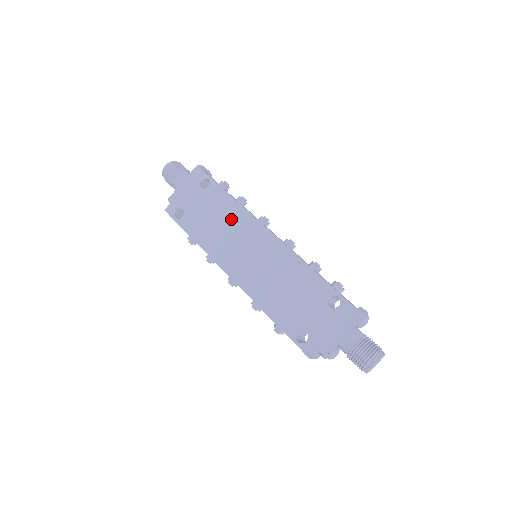
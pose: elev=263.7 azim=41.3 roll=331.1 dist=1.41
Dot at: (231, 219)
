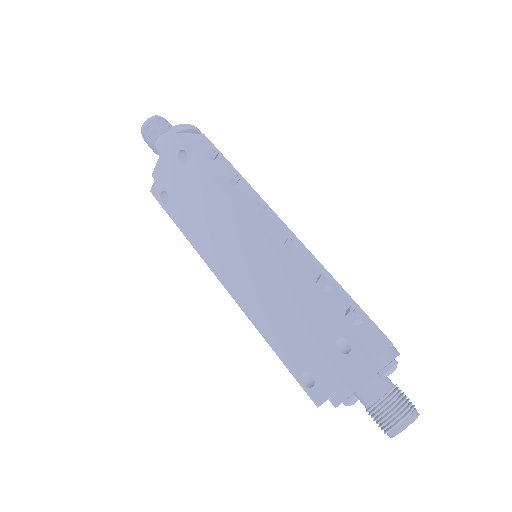
Dot at: (216, 211)
